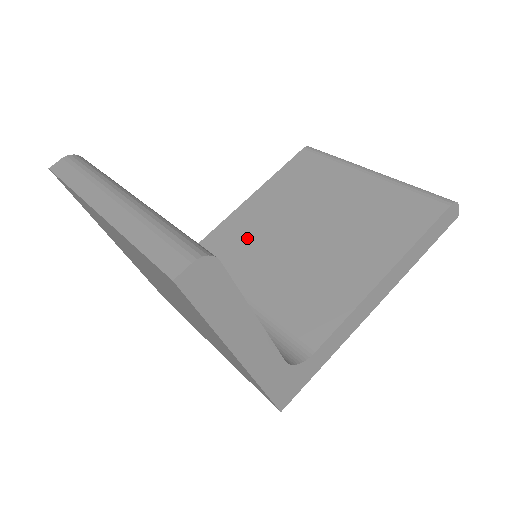
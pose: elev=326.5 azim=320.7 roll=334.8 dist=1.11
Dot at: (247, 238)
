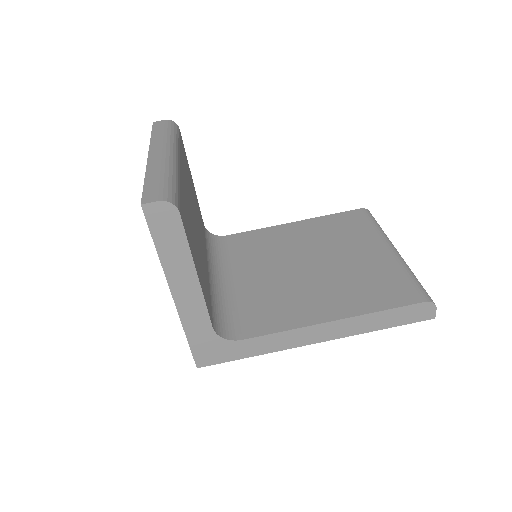
Dot at: (269, 247)
